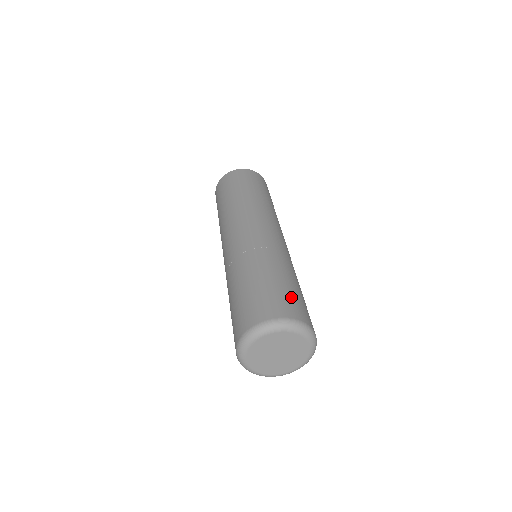
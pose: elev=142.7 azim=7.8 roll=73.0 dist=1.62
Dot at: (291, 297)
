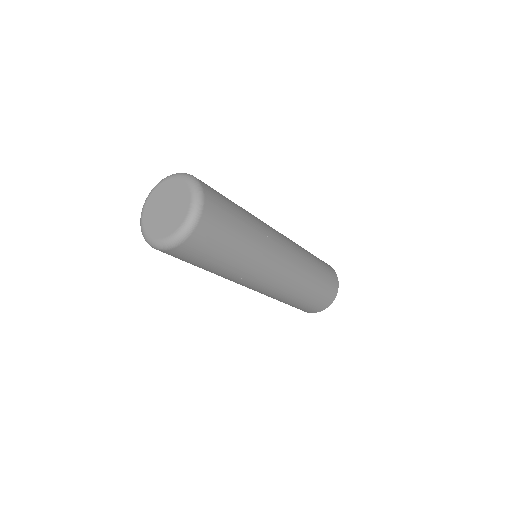
Dot at: (222, 197)
